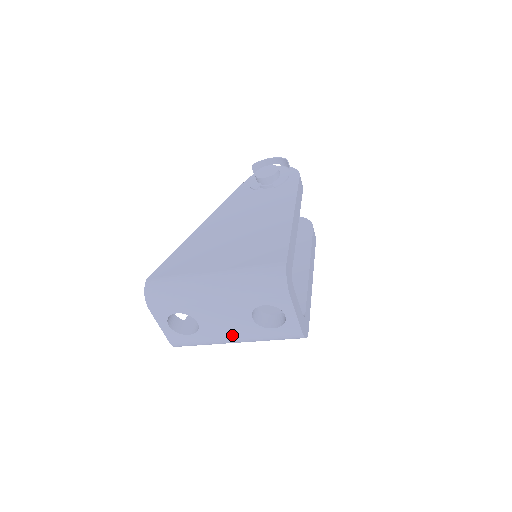
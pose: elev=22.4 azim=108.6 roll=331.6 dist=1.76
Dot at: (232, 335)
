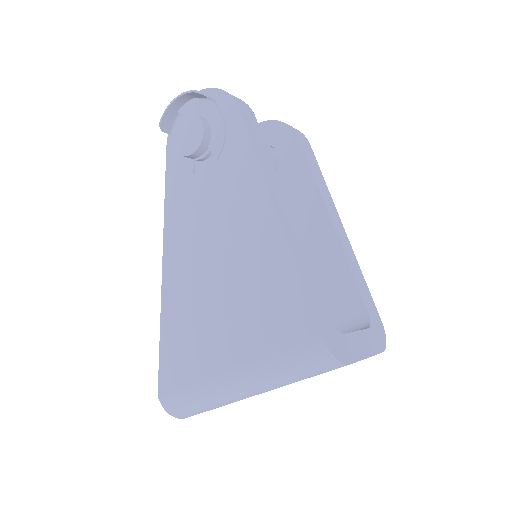
Dot at: occluded
